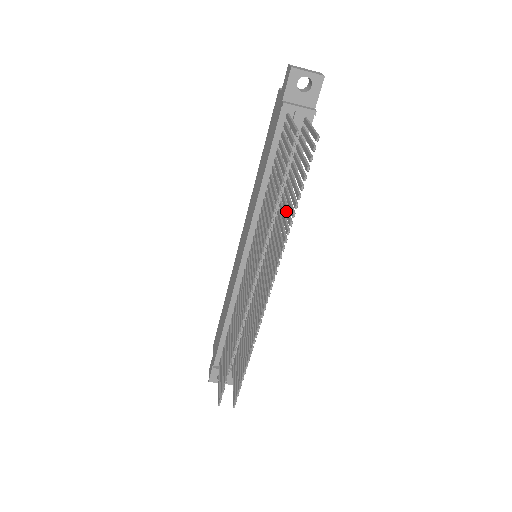
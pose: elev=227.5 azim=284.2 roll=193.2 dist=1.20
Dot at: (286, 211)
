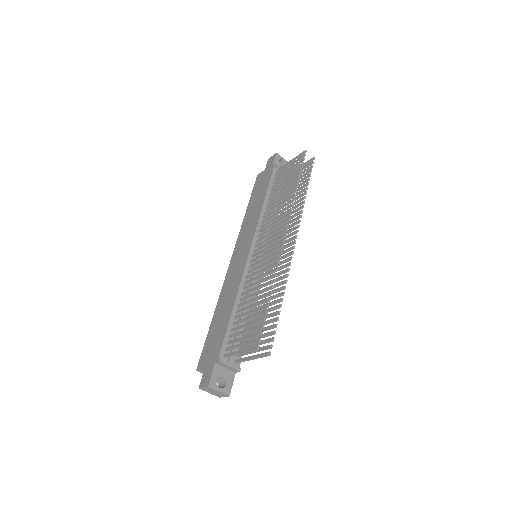
Dot at: occluded
